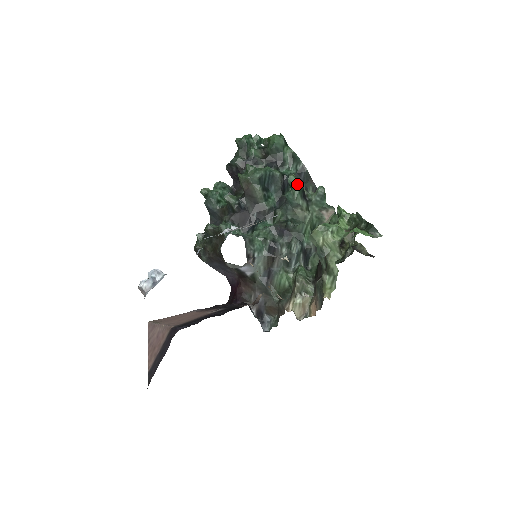
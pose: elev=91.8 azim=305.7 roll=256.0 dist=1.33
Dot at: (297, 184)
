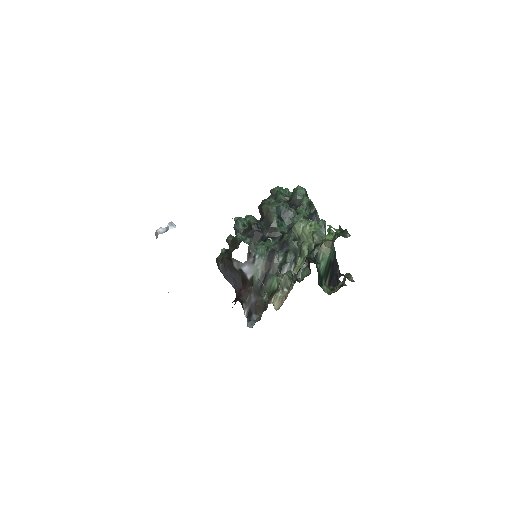
Dot at: (303, 213)
